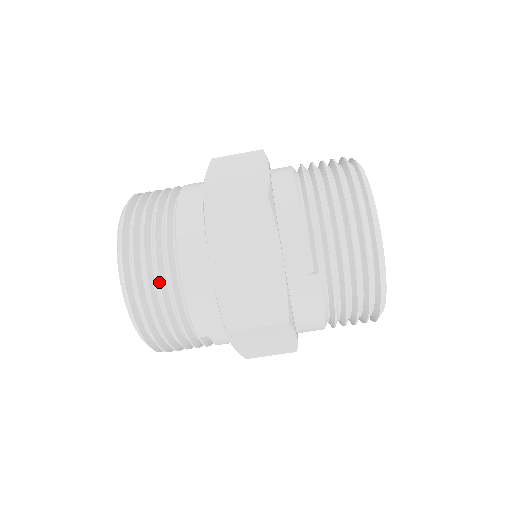
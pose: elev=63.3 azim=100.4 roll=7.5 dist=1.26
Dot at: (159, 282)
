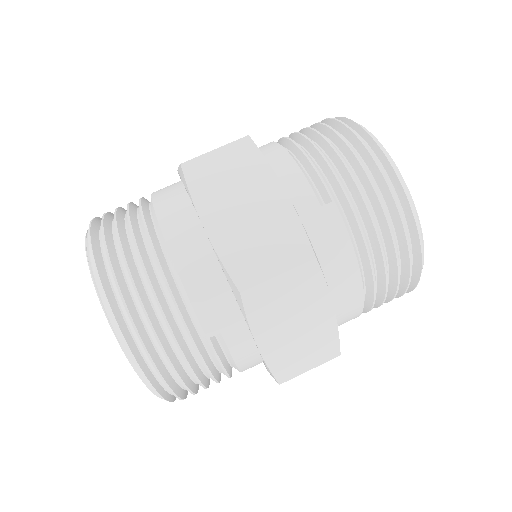
Dot at: (142, 264)
